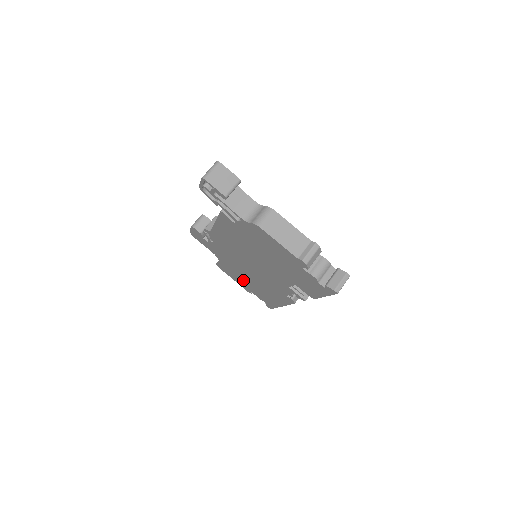
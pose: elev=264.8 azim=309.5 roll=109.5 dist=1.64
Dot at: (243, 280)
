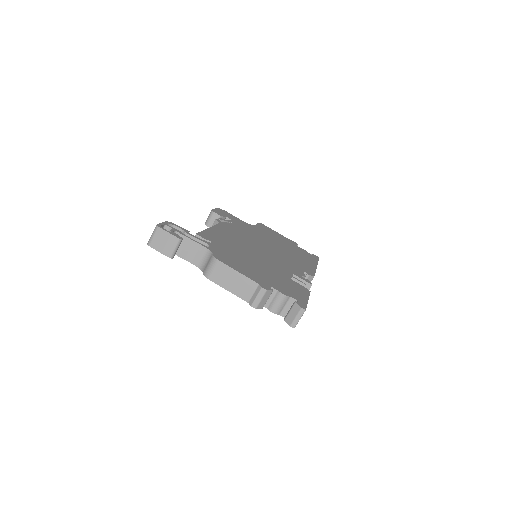
Dot at: occluded
